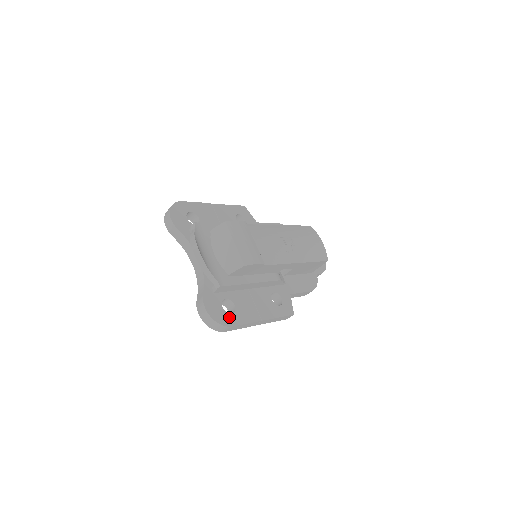
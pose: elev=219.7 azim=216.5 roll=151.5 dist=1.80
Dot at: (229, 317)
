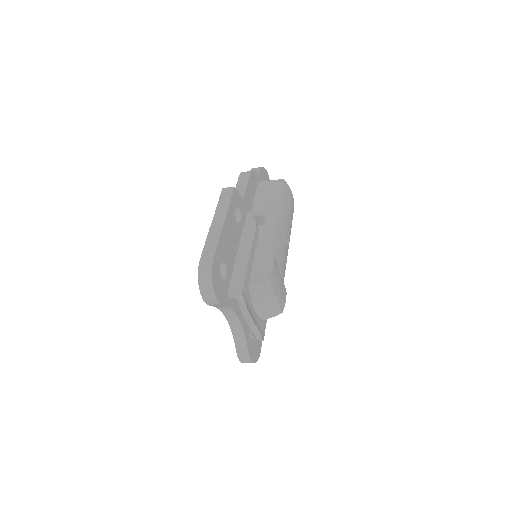
Dot at: (258, 346)
